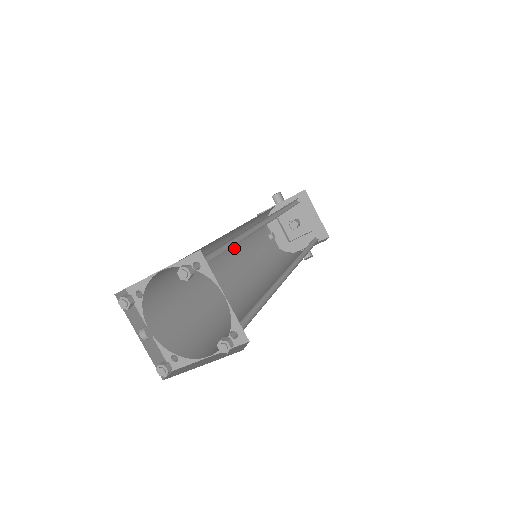
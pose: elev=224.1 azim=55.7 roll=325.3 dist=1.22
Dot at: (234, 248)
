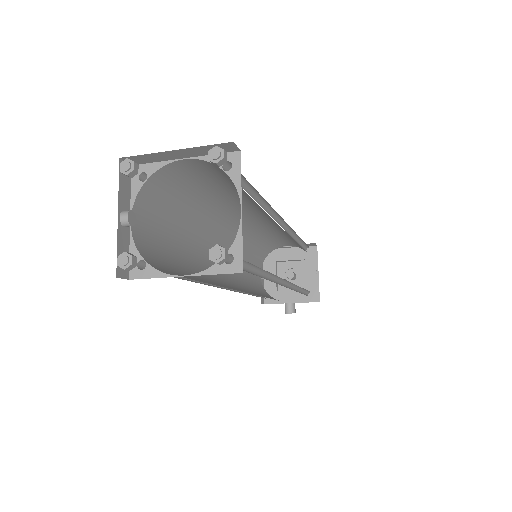
Dot at: occluded
